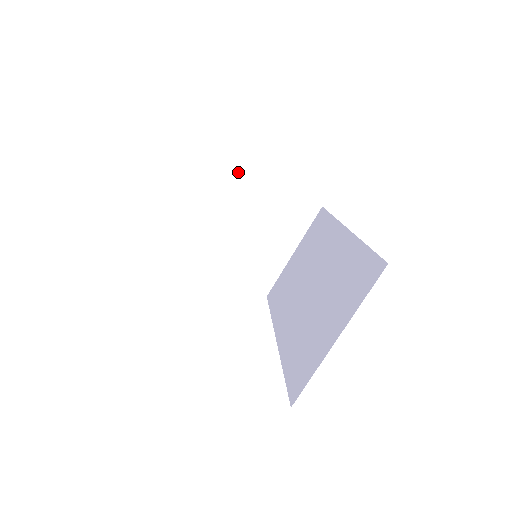
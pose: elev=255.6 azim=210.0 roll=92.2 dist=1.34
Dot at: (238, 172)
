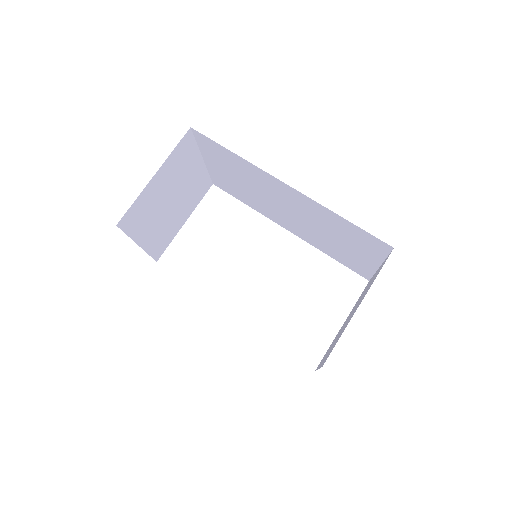
Dot at: (131, 218)
